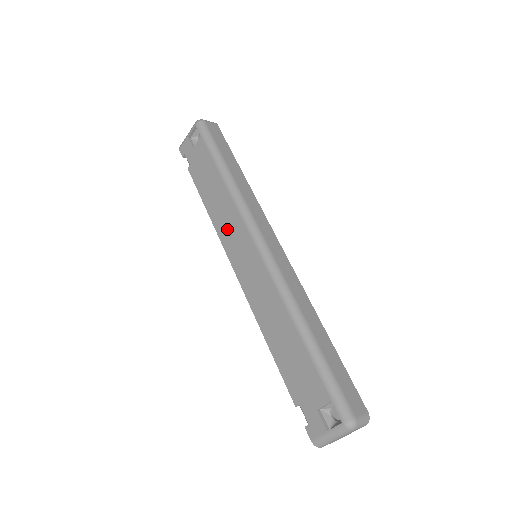
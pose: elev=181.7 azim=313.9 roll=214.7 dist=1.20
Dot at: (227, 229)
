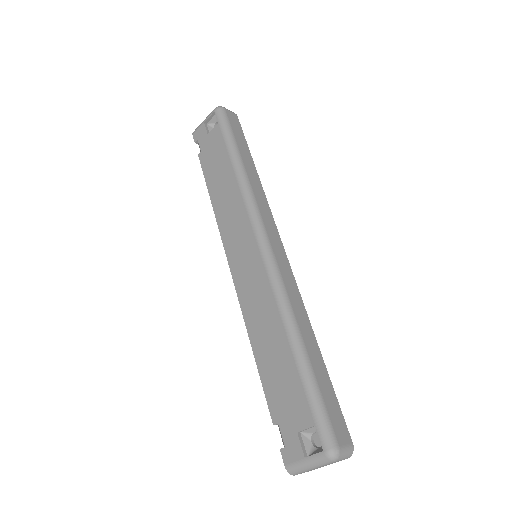
Dot at: (230, 223)
